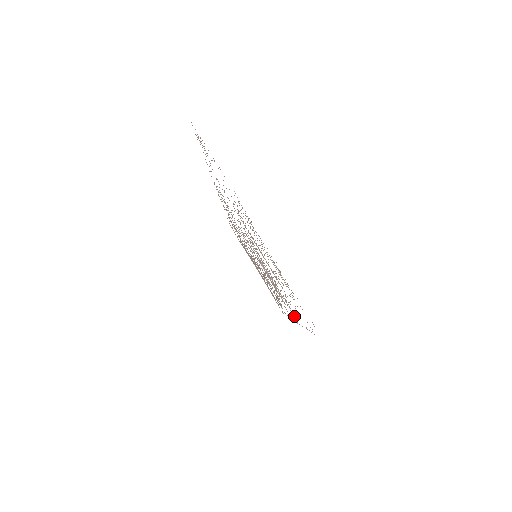
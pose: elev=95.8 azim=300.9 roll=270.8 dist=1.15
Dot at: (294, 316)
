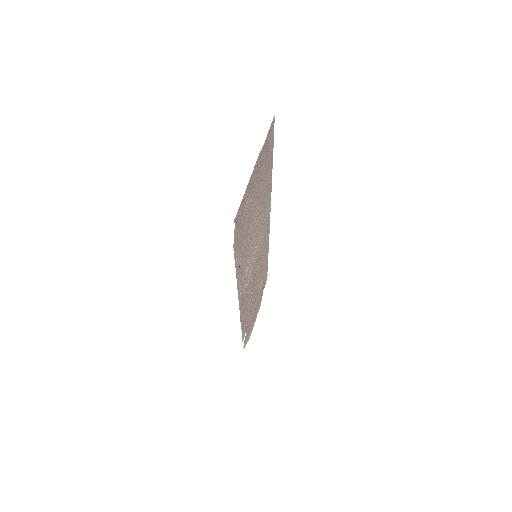
Dot at: (240, 287)
